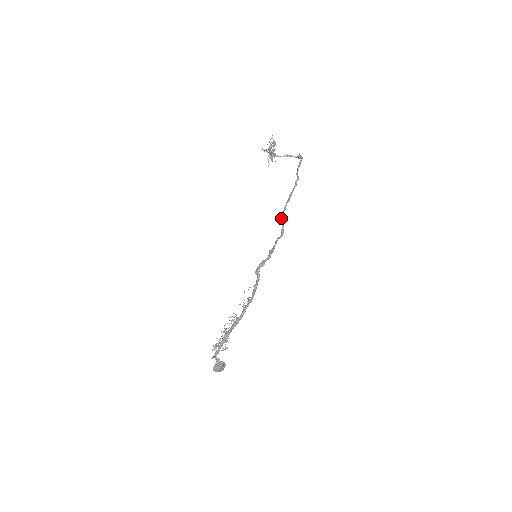
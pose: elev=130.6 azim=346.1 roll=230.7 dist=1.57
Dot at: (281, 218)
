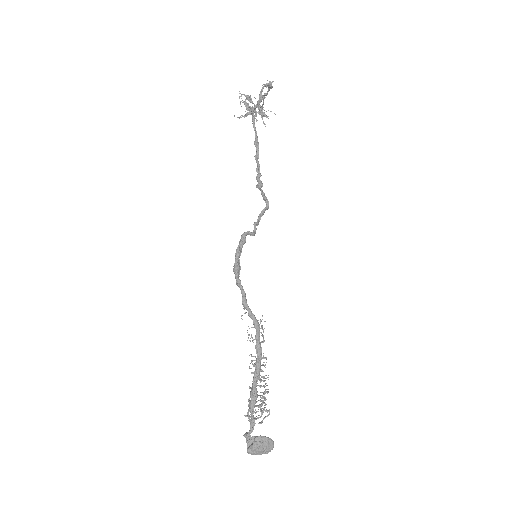
Dot at: (257, 184)
